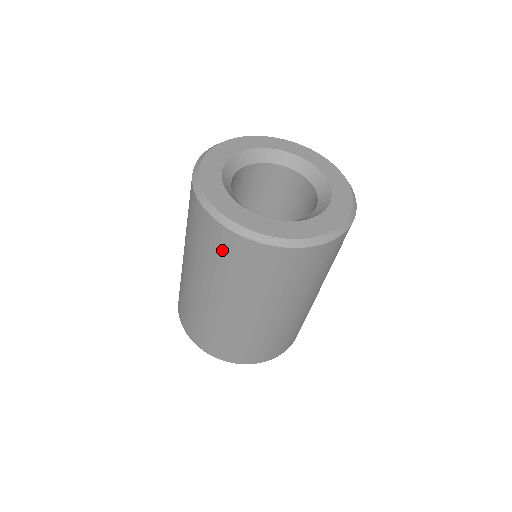
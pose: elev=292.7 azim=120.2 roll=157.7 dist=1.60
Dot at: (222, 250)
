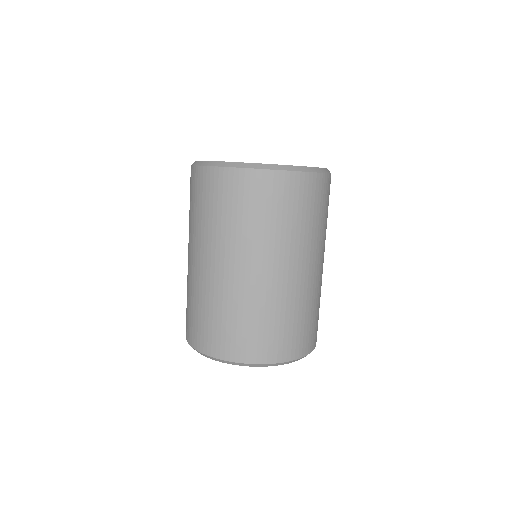
Dot at: (235, 196)
